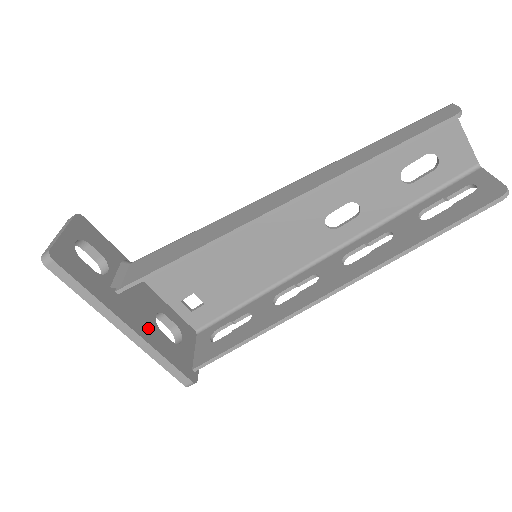
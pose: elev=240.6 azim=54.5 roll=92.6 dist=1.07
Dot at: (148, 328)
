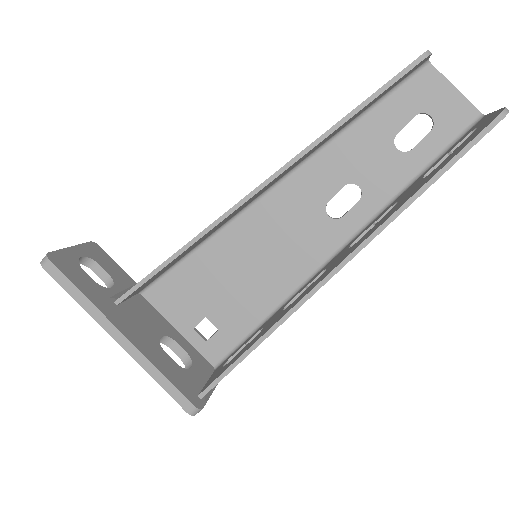
Dot at: (147, 342)
